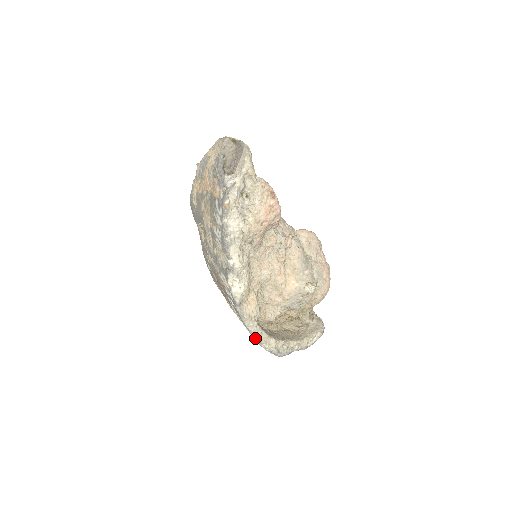
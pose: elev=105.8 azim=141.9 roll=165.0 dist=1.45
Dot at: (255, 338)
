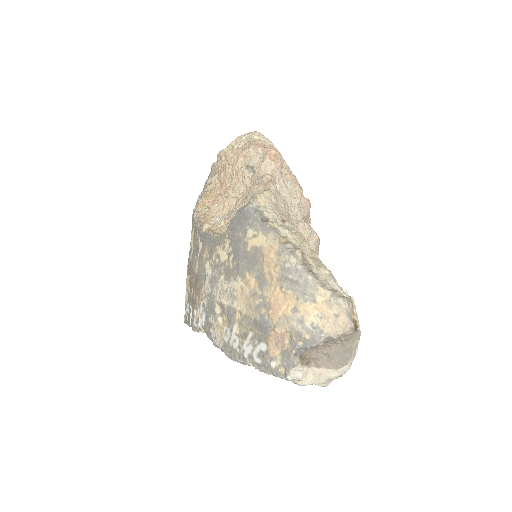
Dot at: occluded
